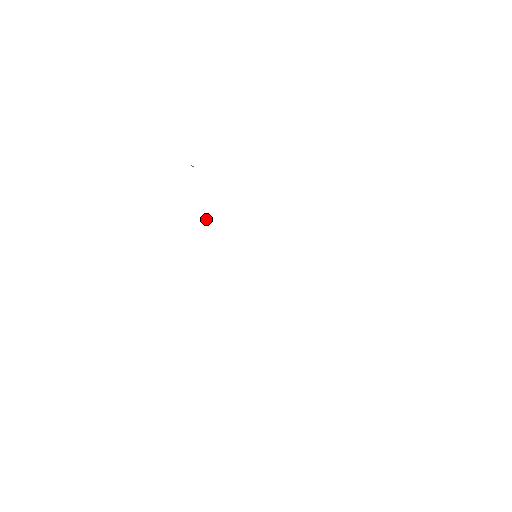
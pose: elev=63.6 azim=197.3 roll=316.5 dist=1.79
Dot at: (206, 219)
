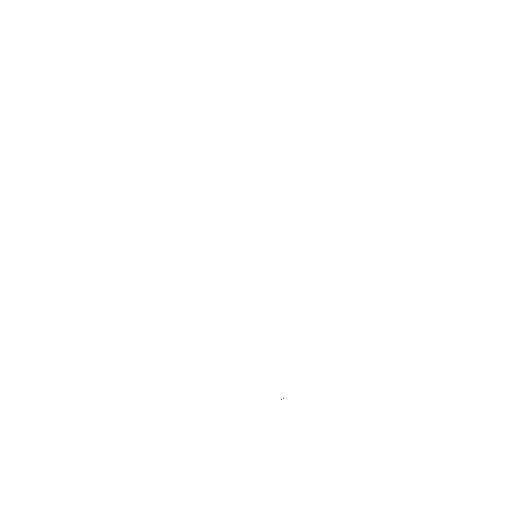
Dot at: occluded
